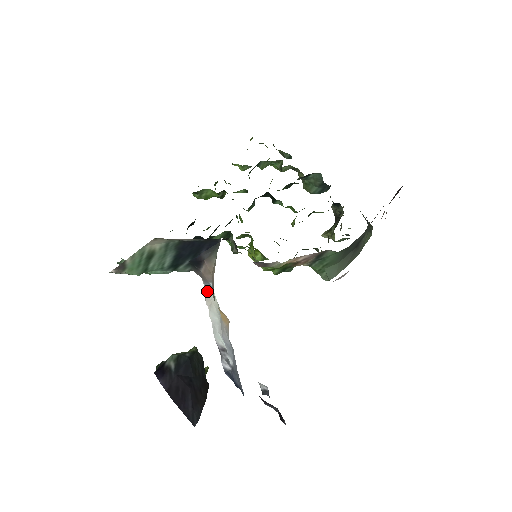
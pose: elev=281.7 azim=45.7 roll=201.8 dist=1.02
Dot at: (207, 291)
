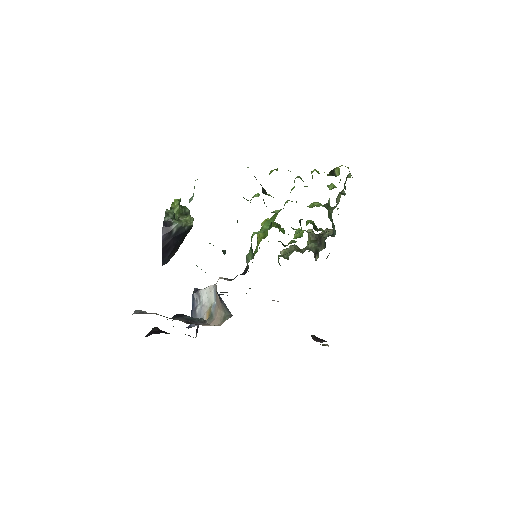
Dot at: (213, 290)
